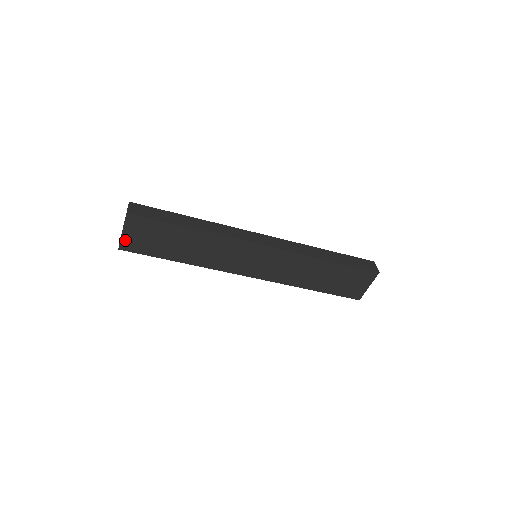
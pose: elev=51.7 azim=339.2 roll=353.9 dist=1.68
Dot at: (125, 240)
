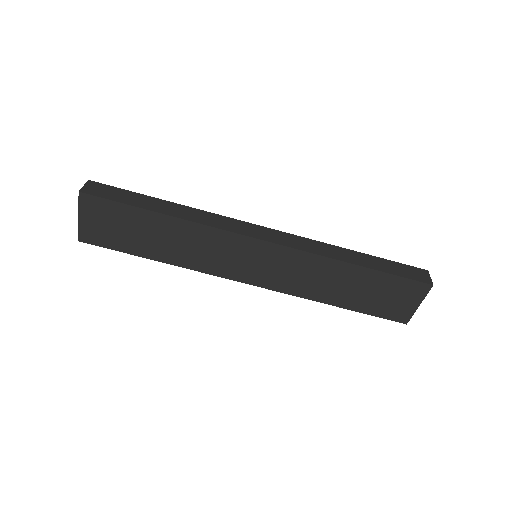
Dot at: (84, 229)
